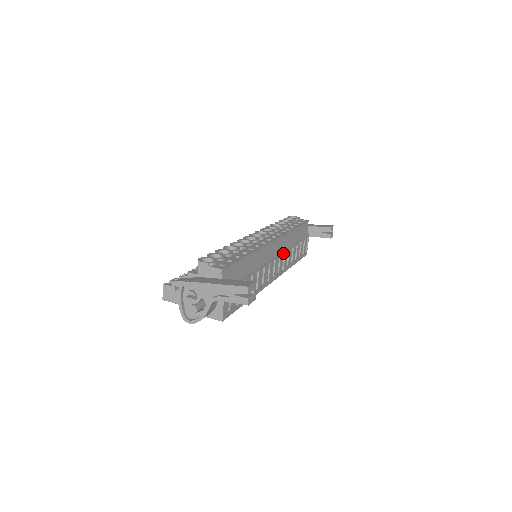
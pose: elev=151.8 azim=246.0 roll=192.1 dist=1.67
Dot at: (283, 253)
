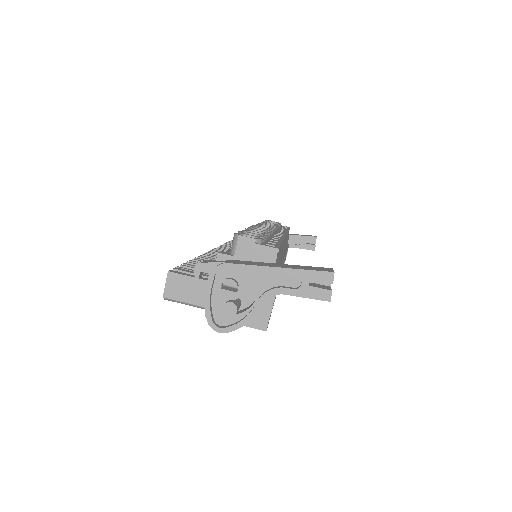
Dot at: occluded
